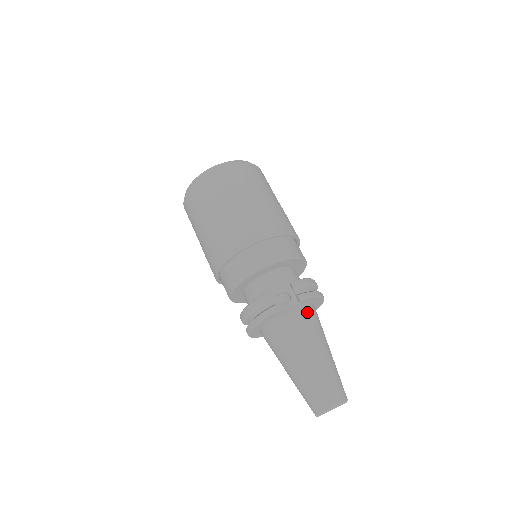
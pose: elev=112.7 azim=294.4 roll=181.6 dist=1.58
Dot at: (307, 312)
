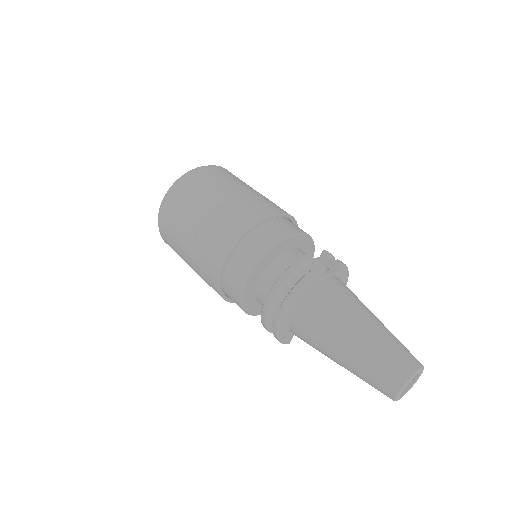
Dot at: occluded
